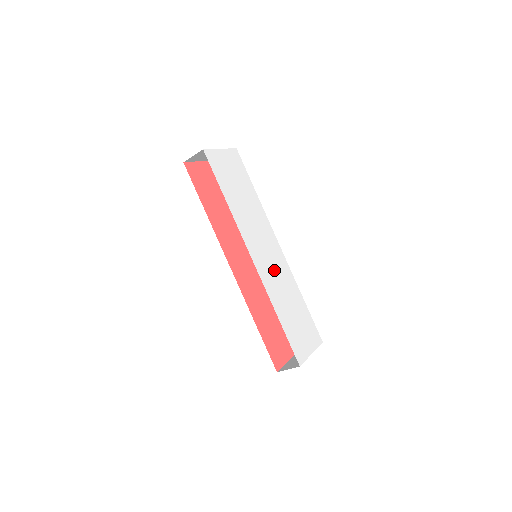
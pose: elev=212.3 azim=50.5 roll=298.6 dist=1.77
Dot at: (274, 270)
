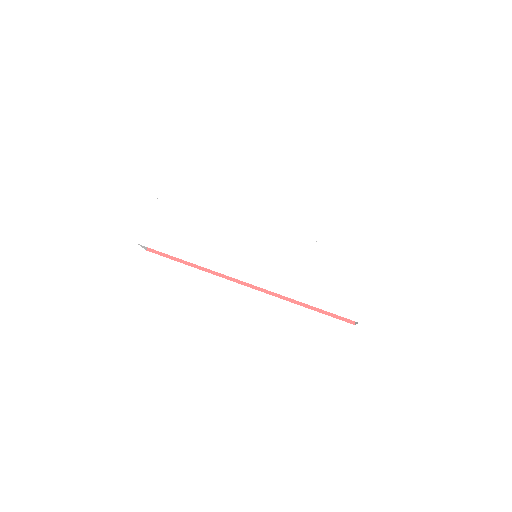
Dot at: (274, 261)
